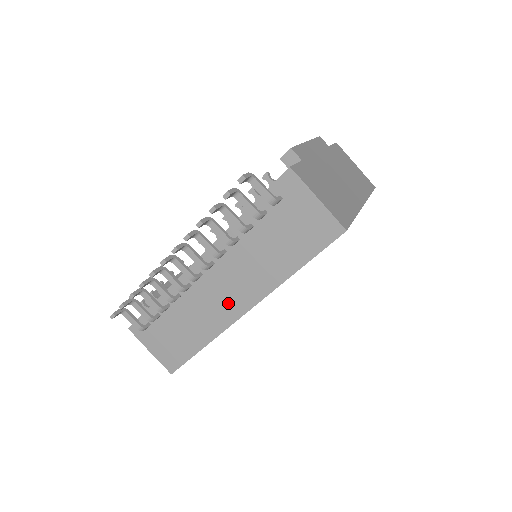
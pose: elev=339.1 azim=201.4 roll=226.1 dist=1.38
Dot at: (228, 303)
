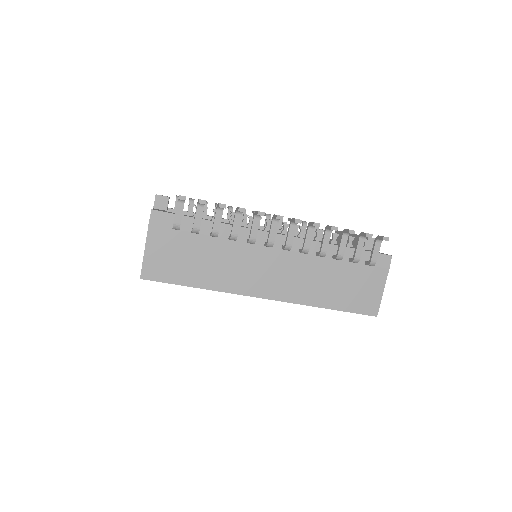
Dot at: (262, 281)
